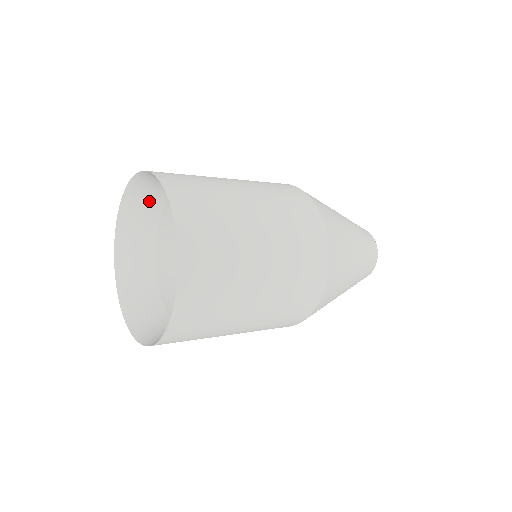
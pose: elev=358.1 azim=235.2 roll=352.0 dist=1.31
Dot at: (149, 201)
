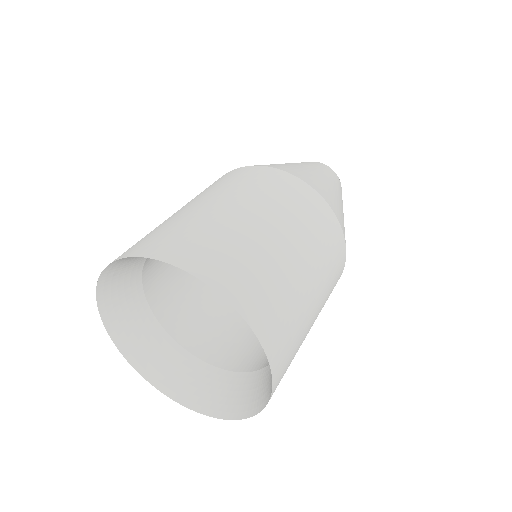
Dot at: occluded
